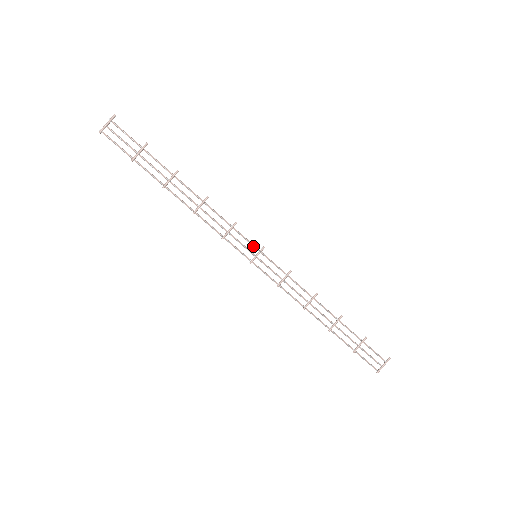
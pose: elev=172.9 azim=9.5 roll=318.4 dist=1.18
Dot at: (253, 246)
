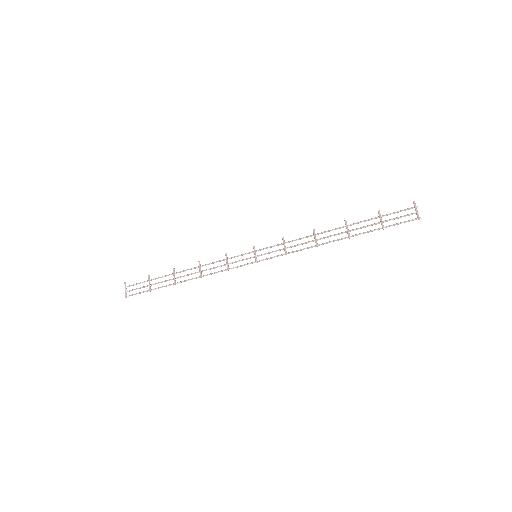
Dot at: occluded
